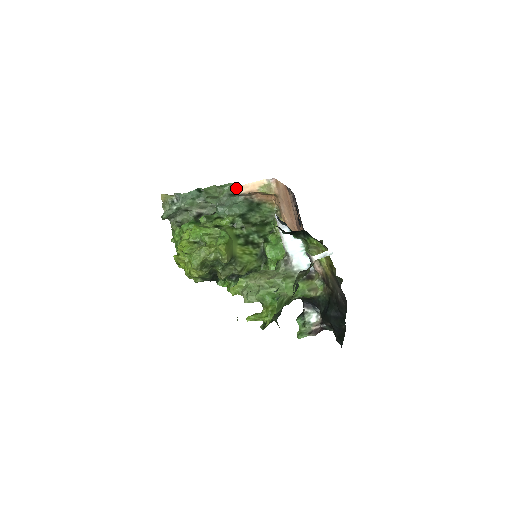
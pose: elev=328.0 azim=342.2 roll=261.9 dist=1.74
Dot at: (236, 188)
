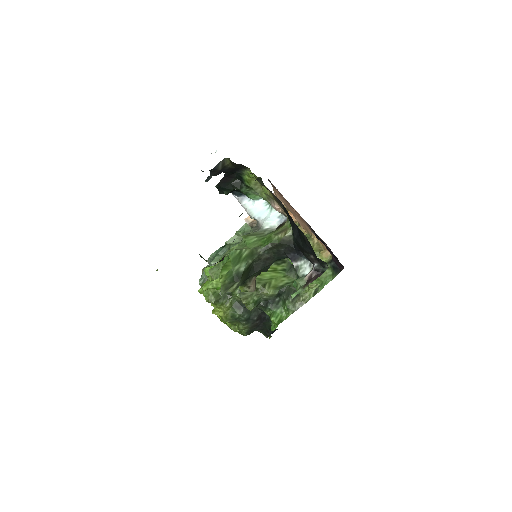
Dot at: occluded
